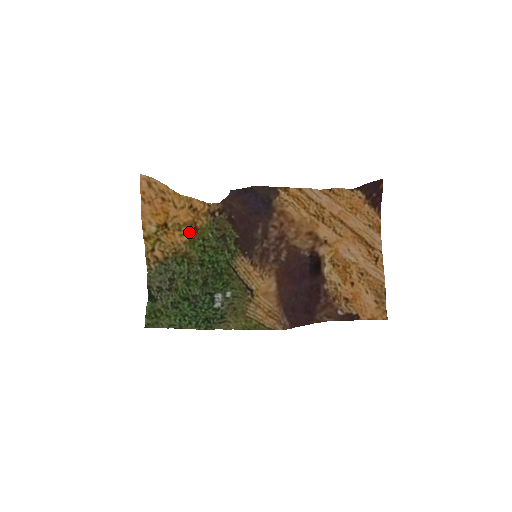
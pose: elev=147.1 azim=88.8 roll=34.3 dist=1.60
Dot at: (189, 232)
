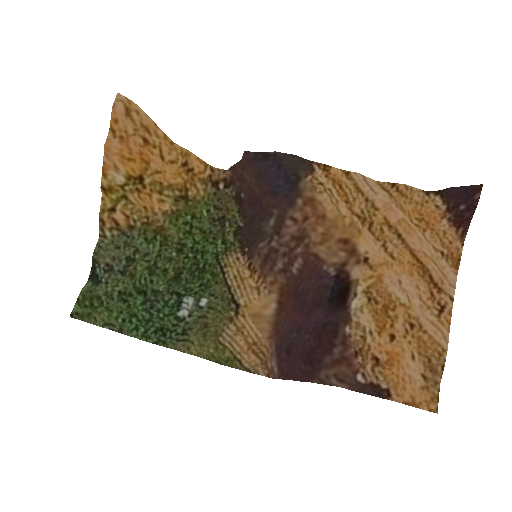
Dot at: (175, 200)
